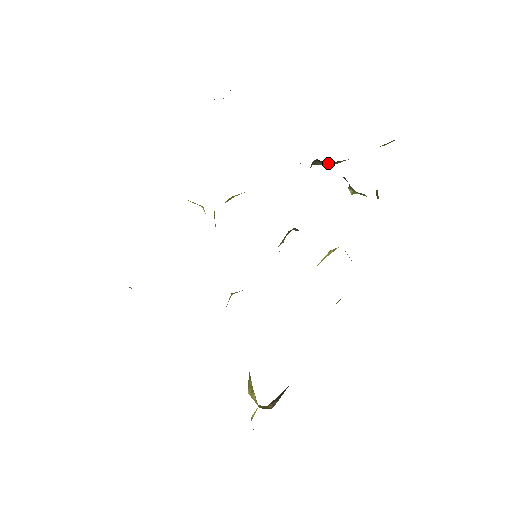
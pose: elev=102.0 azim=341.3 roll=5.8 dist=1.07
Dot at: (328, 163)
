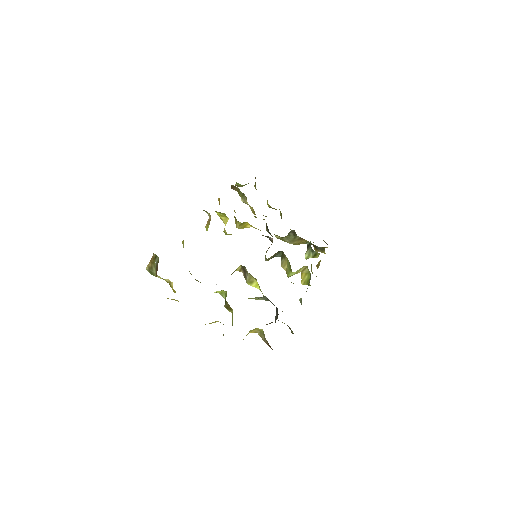
Dot at: (297, 237)
